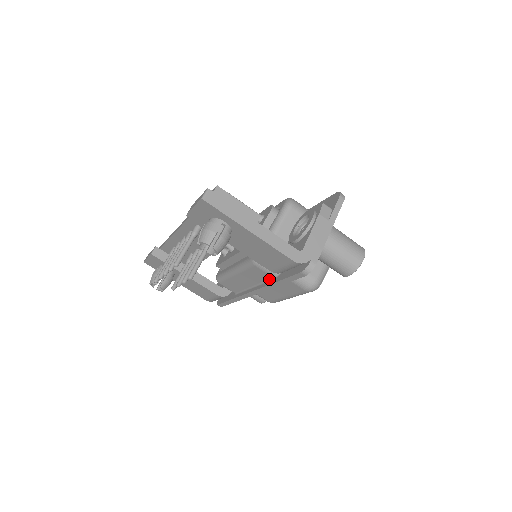
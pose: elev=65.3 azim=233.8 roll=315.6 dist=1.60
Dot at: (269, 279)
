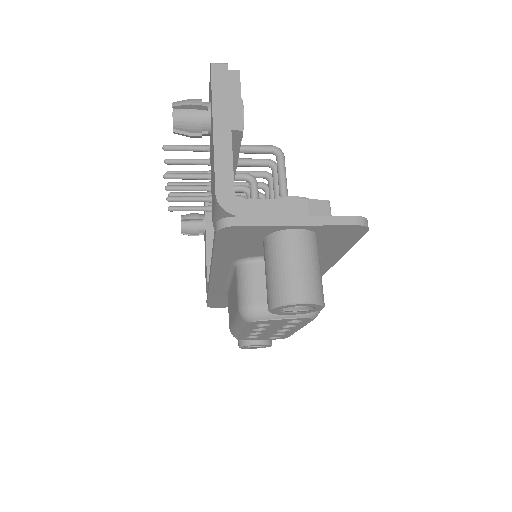
Dot at: occluded
